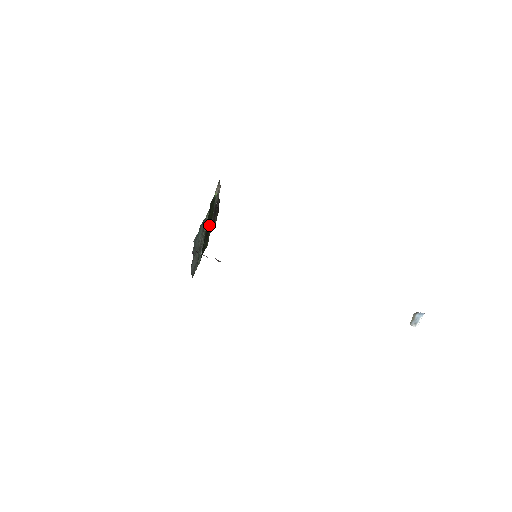
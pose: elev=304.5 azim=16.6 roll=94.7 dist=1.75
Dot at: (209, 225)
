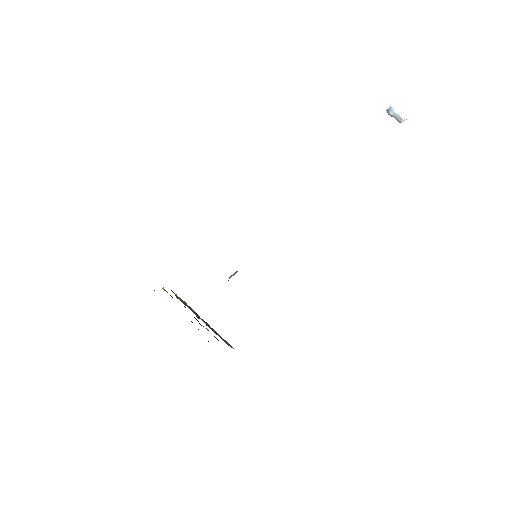
Dot at: occluded
